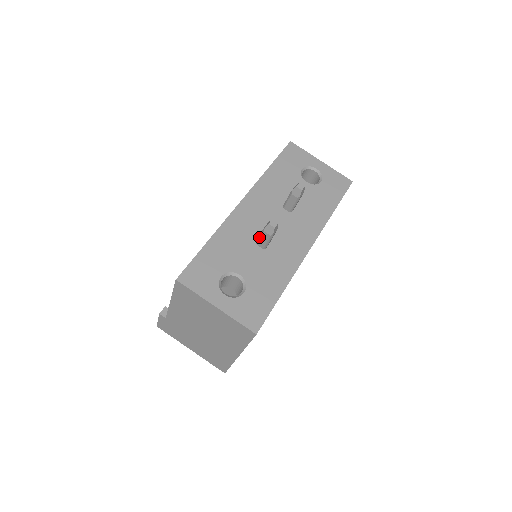
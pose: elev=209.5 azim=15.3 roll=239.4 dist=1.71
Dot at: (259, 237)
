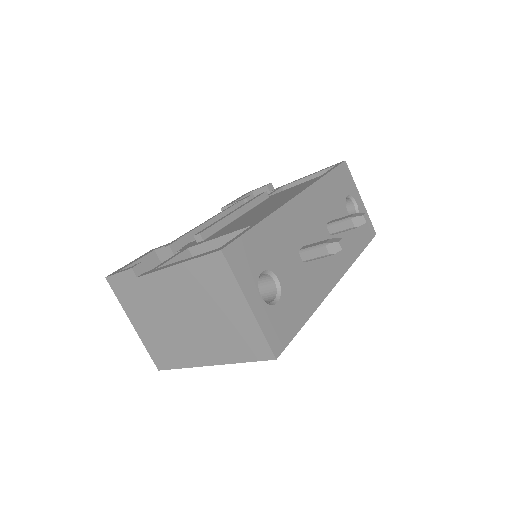
Dot at: (311, 247)
